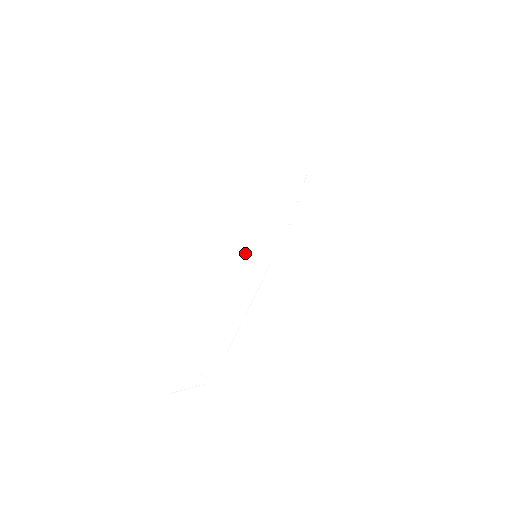
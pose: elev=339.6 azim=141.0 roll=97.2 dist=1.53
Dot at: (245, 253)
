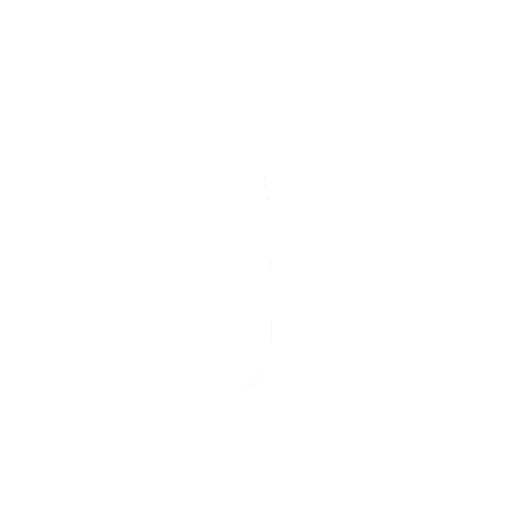
Dot at: (246, 259)
